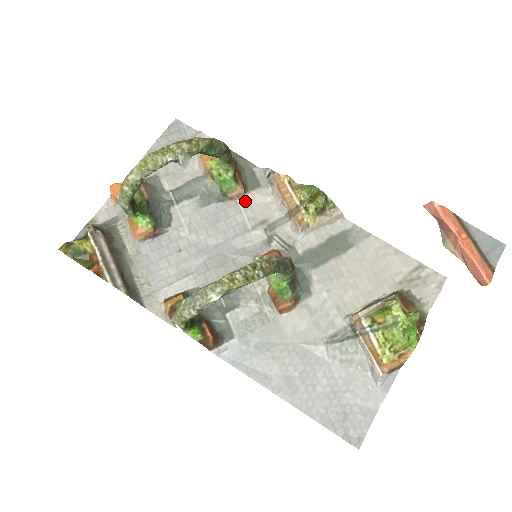
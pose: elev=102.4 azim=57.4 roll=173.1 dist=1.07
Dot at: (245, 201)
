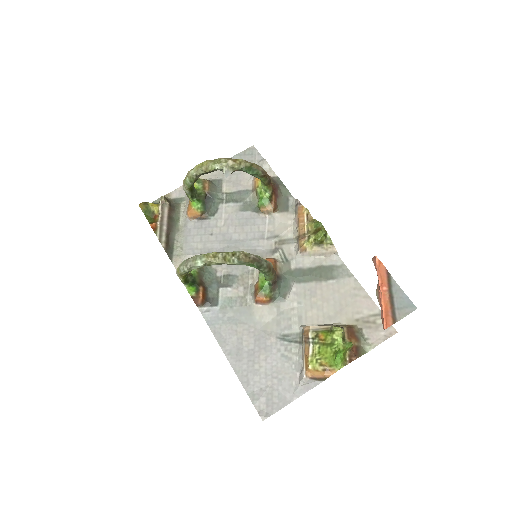
Dot at: (272, 218)
